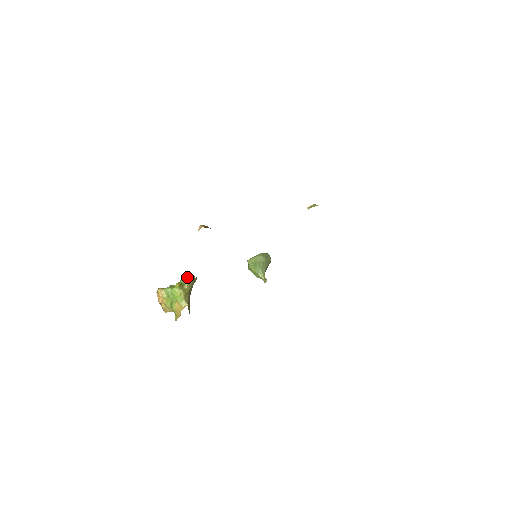
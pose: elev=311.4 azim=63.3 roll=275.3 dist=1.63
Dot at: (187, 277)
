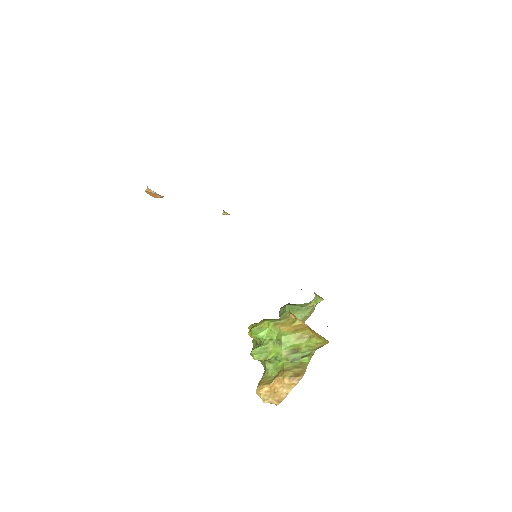
Dot at: occluded
